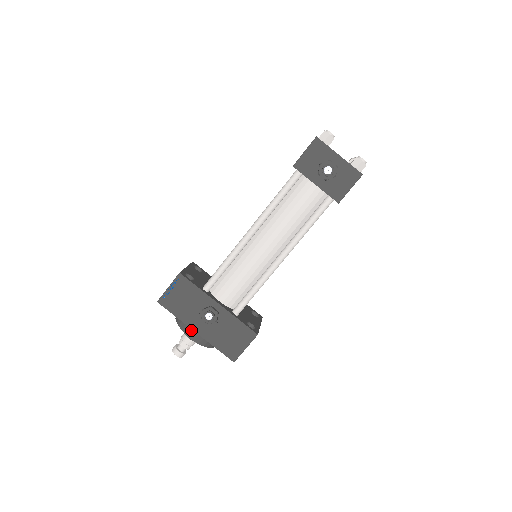
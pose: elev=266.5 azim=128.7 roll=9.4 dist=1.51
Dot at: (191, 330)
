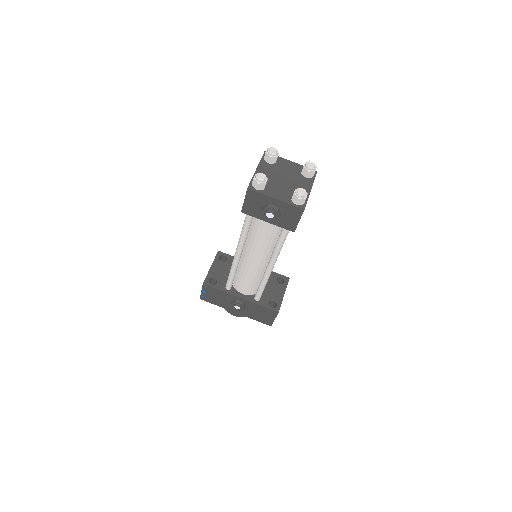
Dot at: (232, 311)
